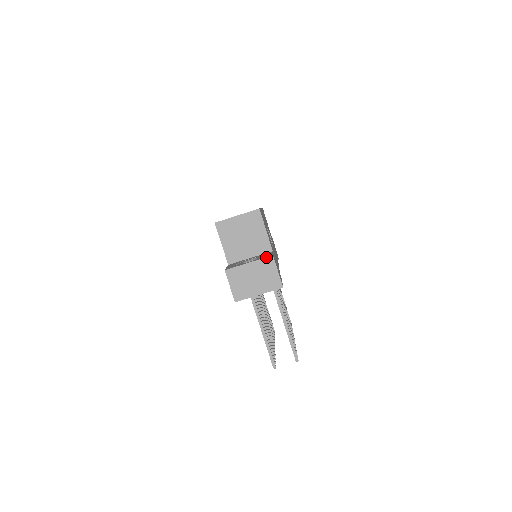
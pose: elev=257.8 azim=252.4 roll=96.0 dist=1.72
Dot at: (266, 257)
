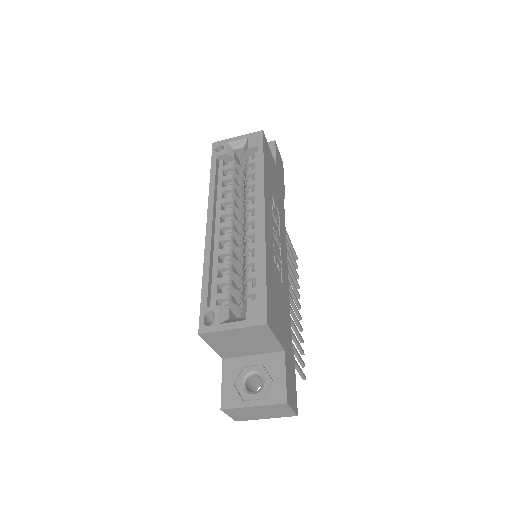
Dot at: (277, 404)
